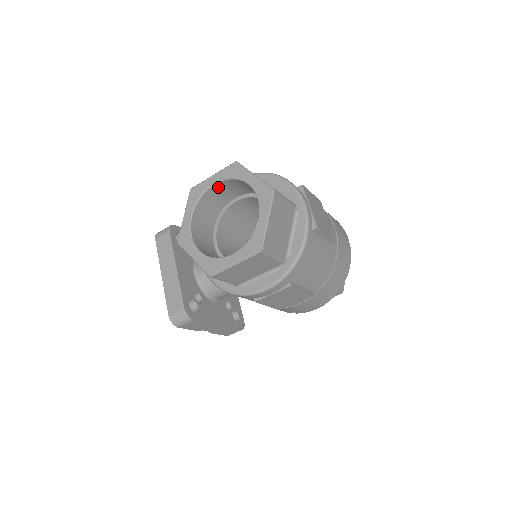
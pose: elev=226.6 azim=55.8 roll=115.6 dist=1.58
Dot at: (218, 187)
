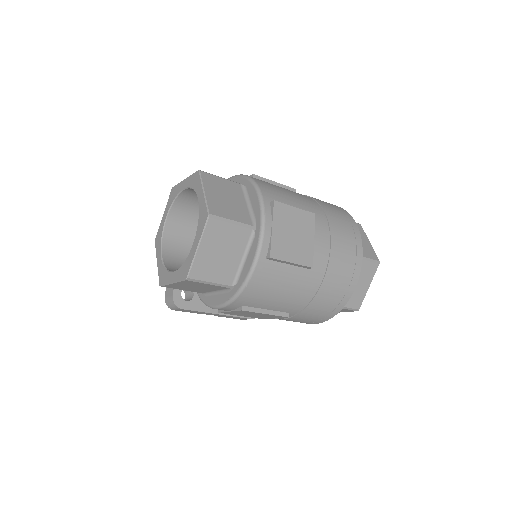
Dot at: (190, 192)
